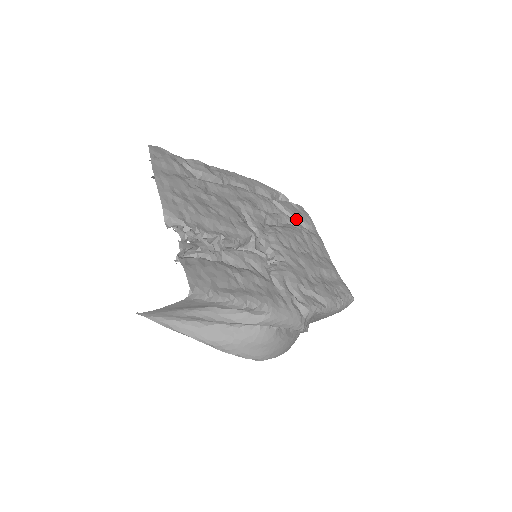
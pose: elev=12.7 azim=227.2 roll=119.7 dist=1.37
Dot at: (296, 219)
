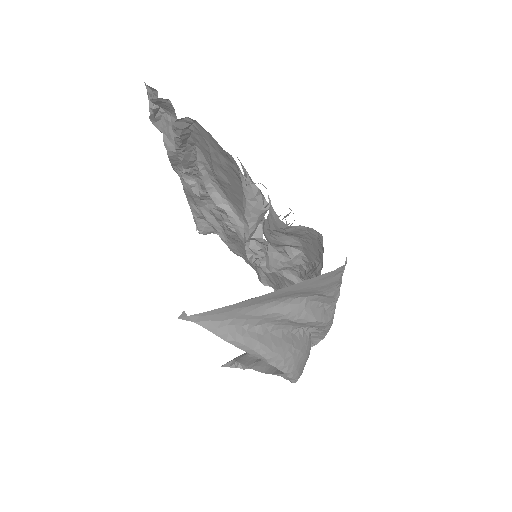
Dot at: occluded
